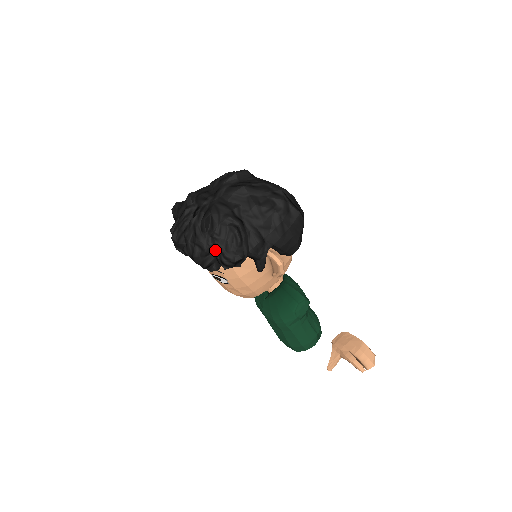
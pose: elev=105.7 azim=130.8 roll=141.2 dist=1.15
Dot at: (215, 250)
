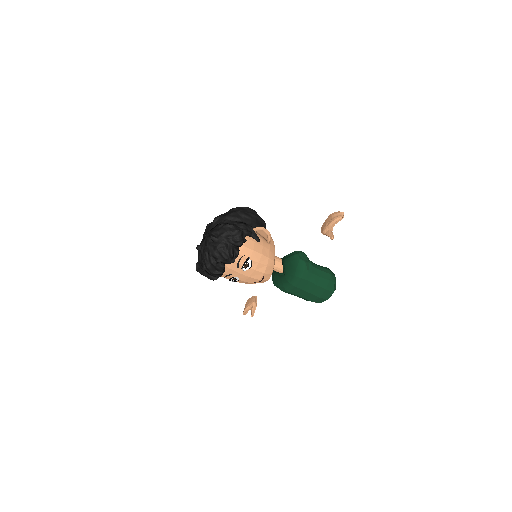
Dot at: (228, 240)
